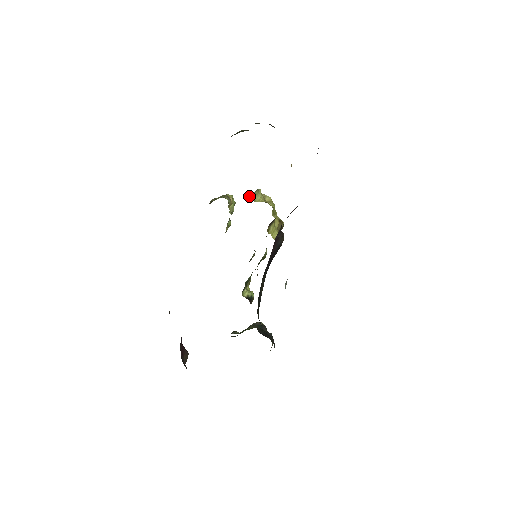
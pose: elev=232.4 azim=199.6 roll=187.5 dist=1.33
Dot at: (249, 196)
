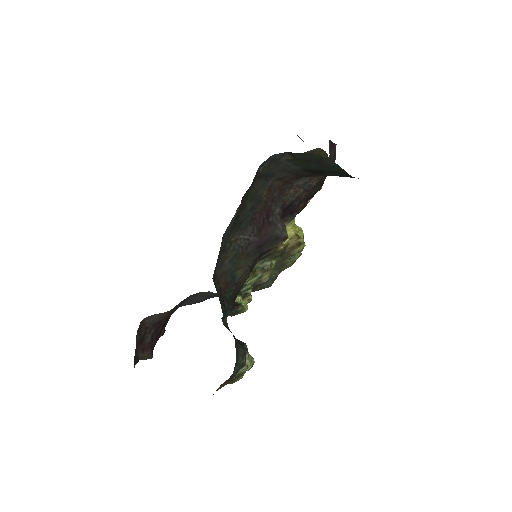
Dot at: occluded
